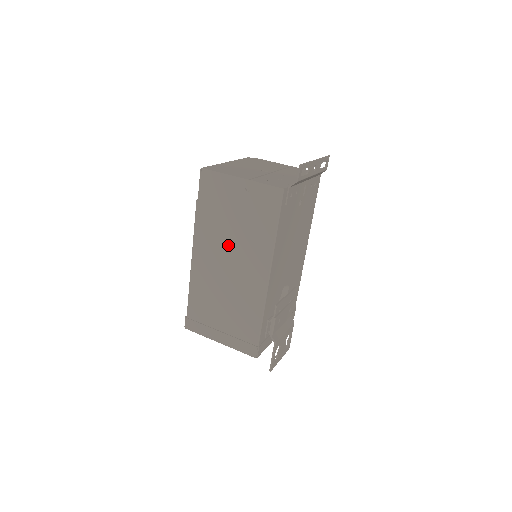
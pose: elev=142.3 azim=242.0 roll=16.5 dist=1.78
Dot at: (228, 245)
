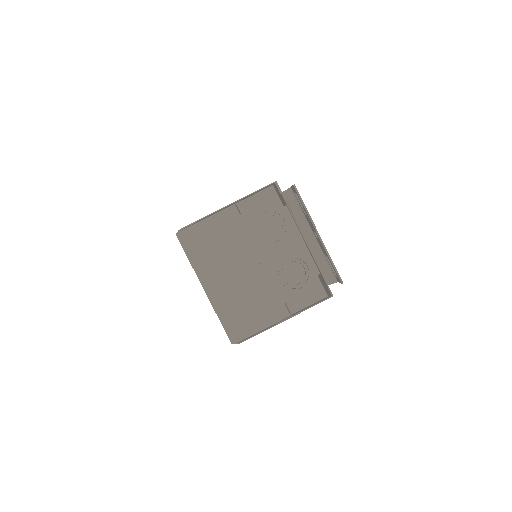
Dot at: occluded
